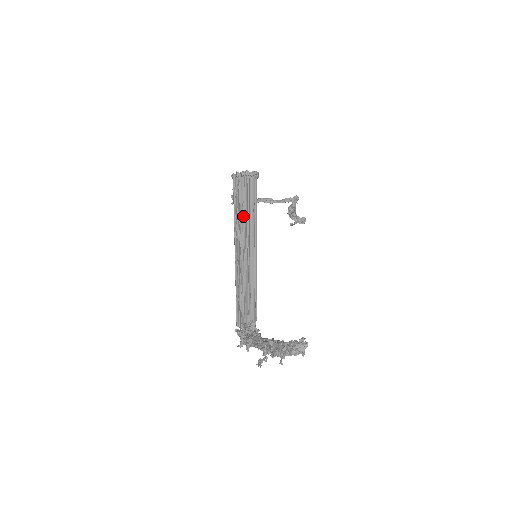
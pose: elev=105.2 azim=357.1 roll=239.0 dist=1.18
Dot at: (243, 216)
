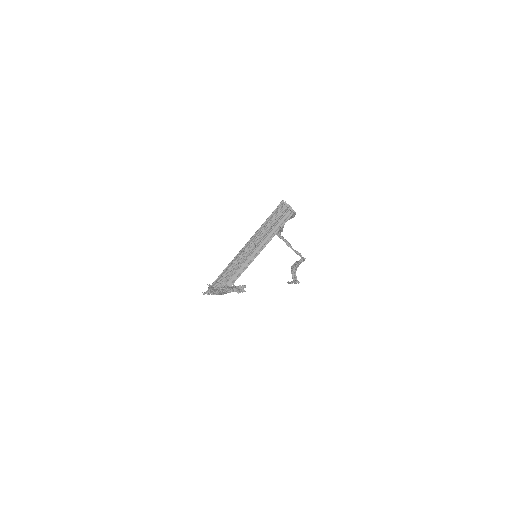
Dot at: (269, 227)
